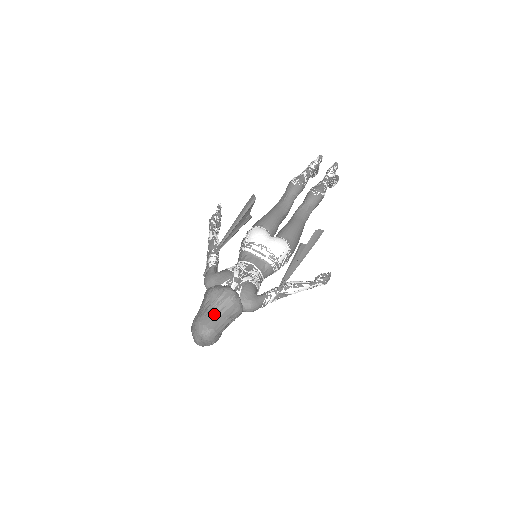
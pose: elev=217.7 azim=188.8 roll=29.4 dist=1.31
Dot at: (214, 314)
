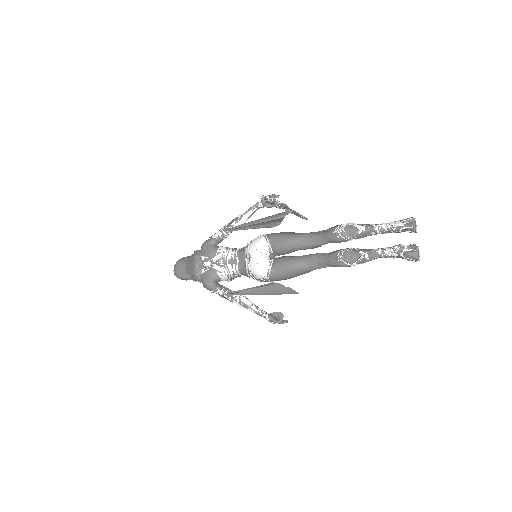
Dot at: (184, 268)
